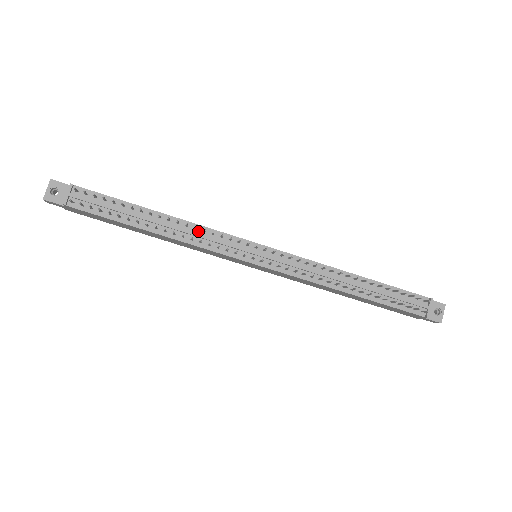
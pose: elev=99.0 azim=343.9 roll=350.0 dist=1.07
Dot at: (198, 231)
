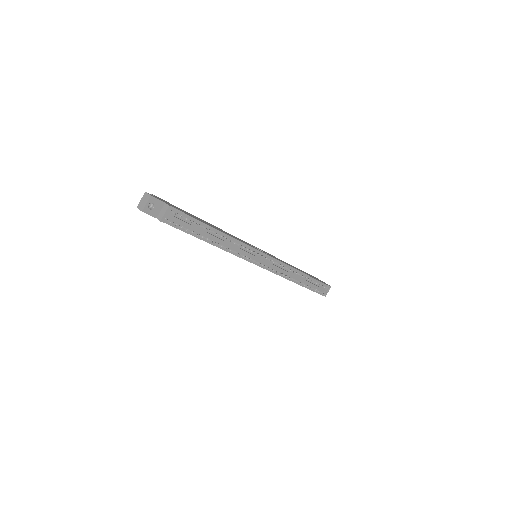
Dot at: (235, 244)
